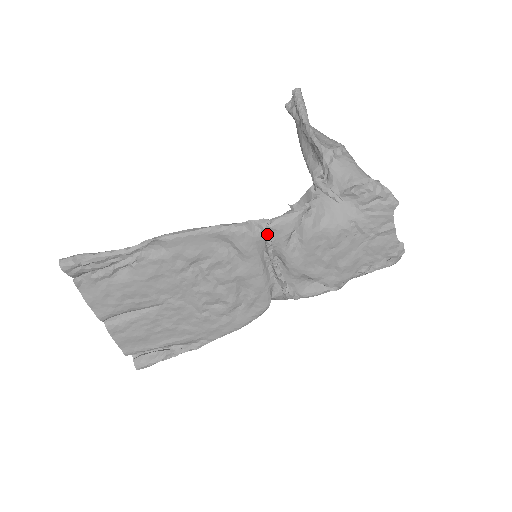
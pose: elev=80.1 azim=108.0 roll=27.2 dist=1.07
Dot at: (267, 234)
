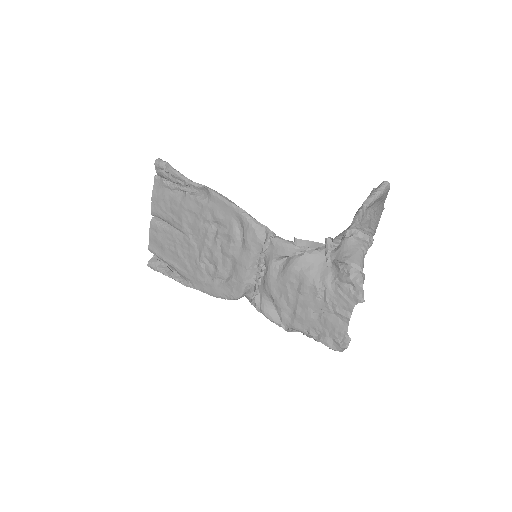
Dot at: (266, 242)
